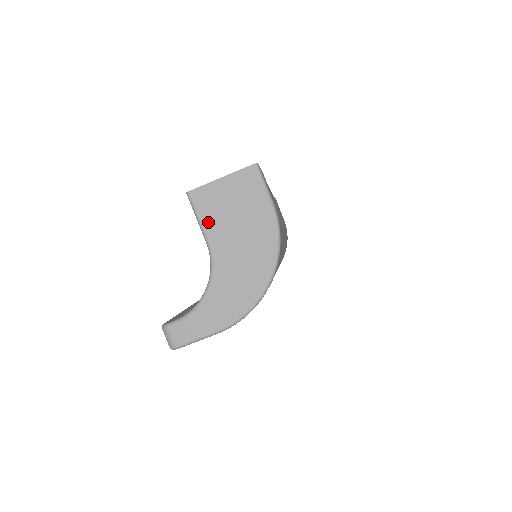
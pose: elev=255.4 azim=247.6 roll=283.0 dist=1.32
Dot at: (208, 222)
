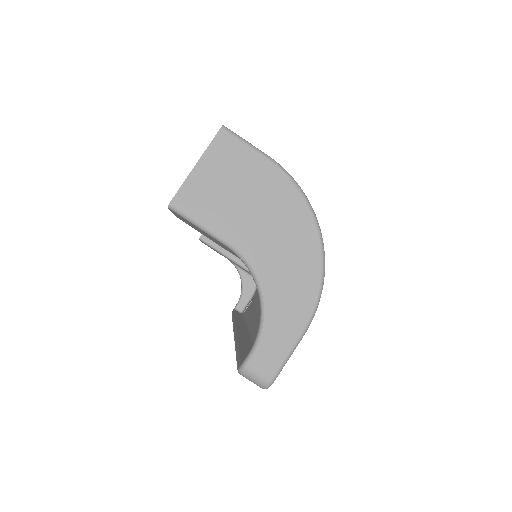
Dot at: (213, 222)
